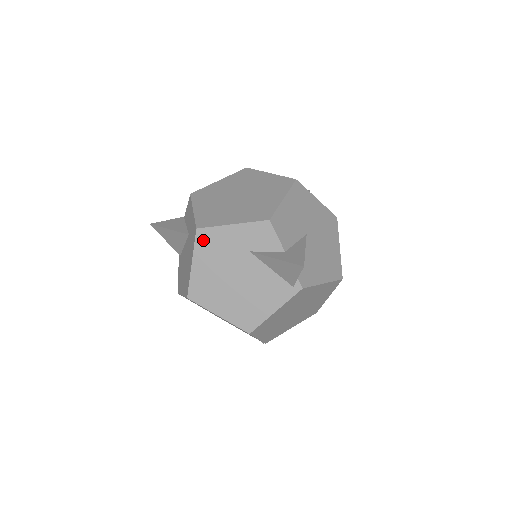
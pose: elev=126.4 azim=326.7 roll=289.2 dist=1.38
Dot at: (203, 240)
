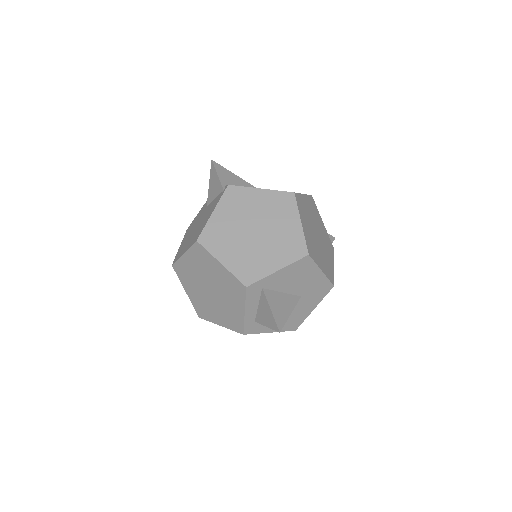
Dot at: (188, 230)
